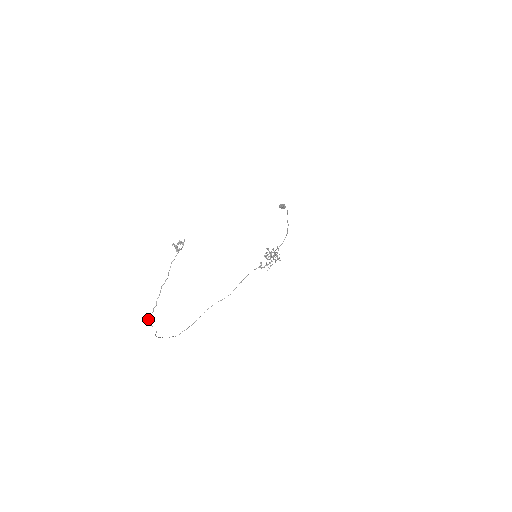
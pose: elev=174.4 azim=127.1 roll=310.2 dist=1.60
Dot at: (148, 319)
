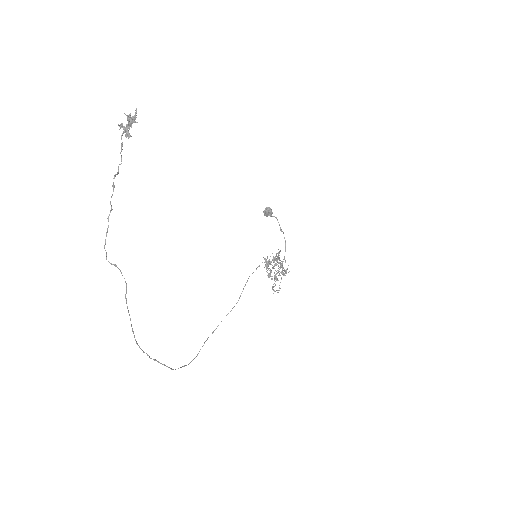
Dot at: occluded
